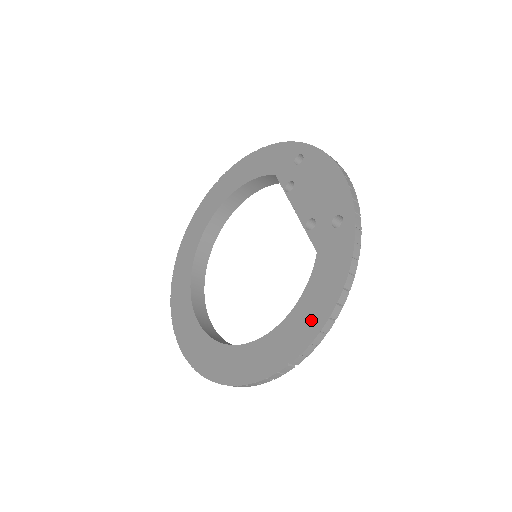
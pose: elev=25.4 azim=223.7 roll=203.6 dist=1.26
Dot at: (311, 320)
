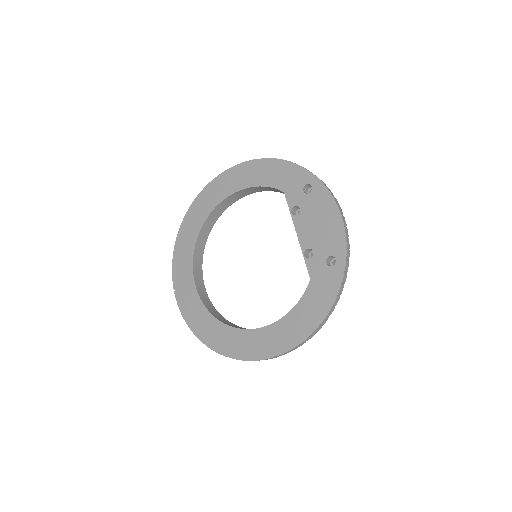
Dot at: (297, 331)
